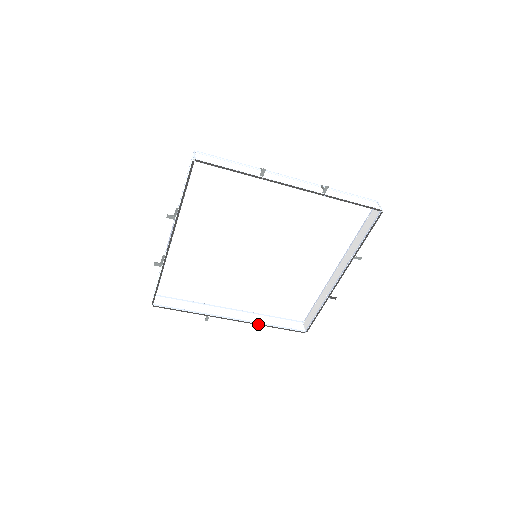
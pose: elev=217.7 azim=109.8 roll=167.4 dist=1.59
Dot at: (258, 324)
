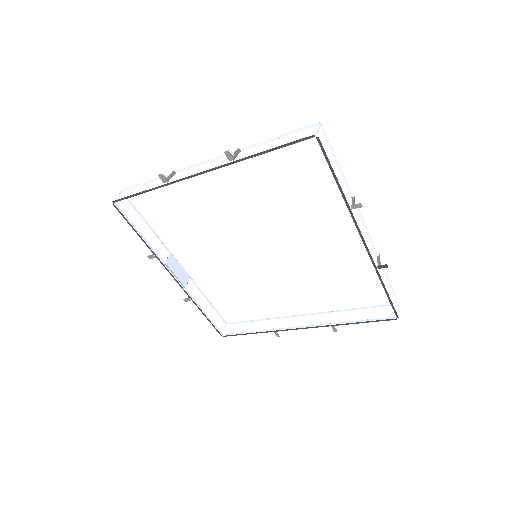
Dot at: (331, 325)
